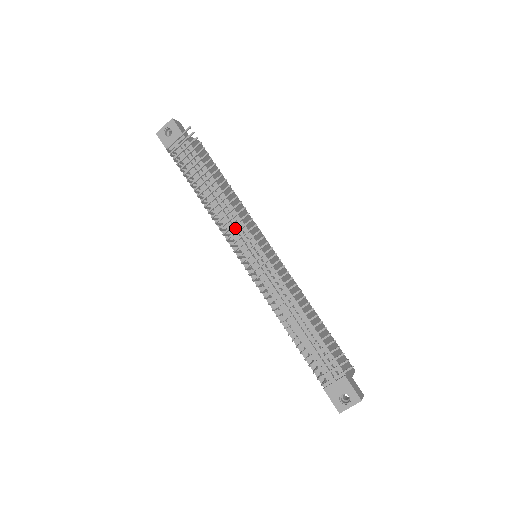
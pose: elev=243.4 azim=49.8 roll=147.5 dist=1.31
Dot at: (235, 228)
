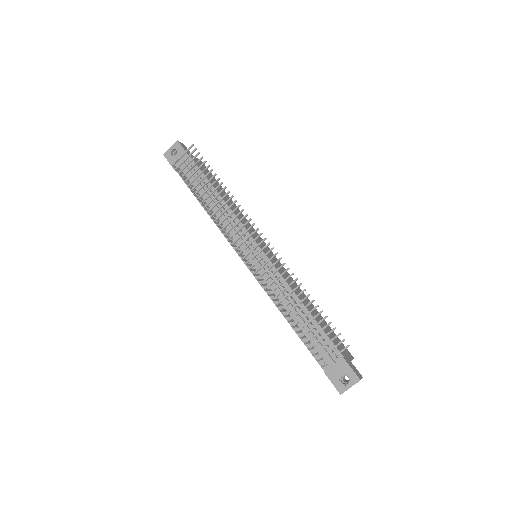
Dot at: occluded
